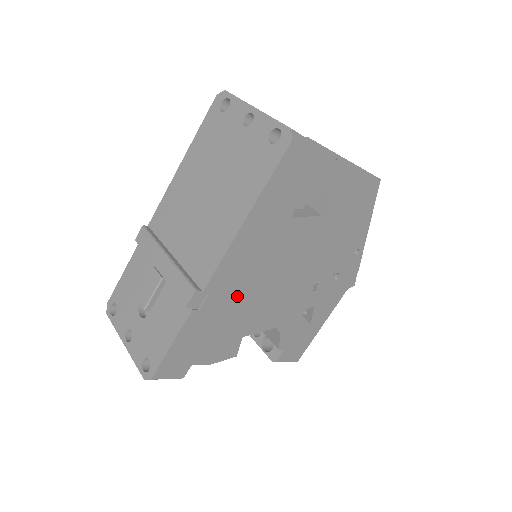
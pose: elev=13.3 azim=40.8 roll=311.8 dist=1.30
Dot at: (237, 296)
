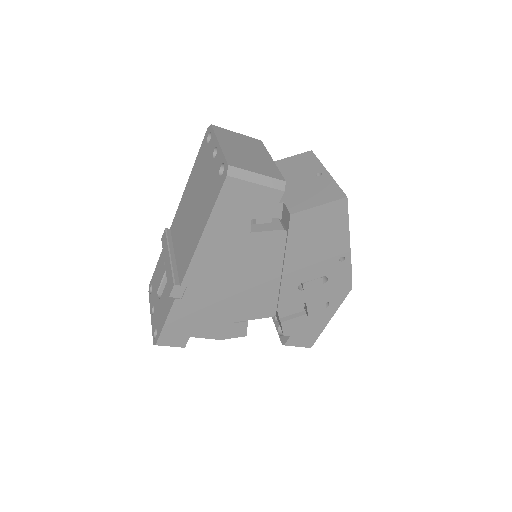
Dot at: (215, 291)
